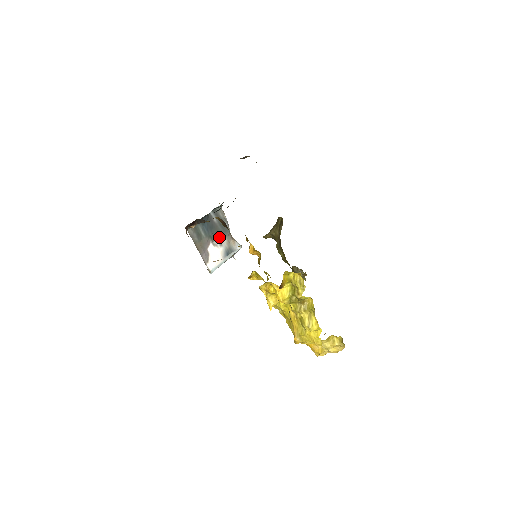
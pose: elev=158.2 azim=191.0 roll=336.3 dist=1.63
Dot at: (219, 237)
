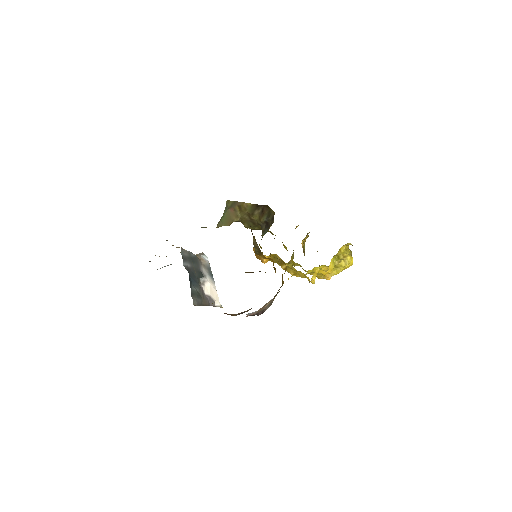
Dot at: (200, 273)
